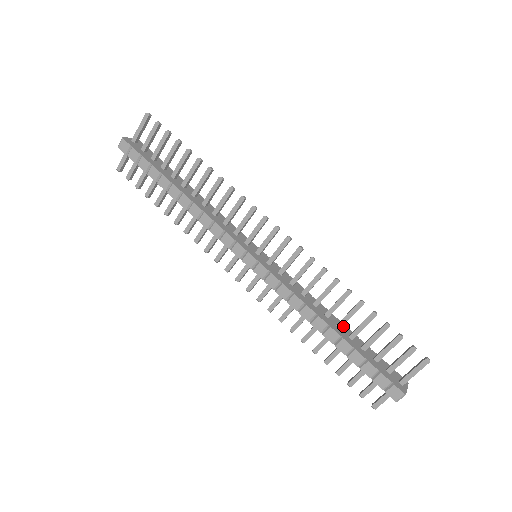
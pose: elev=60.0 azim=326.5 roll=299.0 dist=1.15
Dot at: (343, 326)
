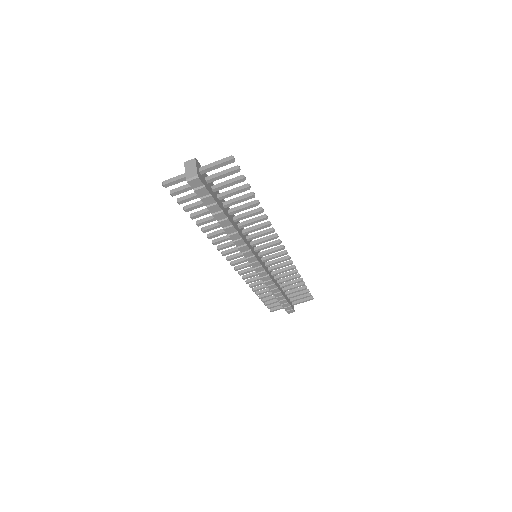
Dot at: occluded
